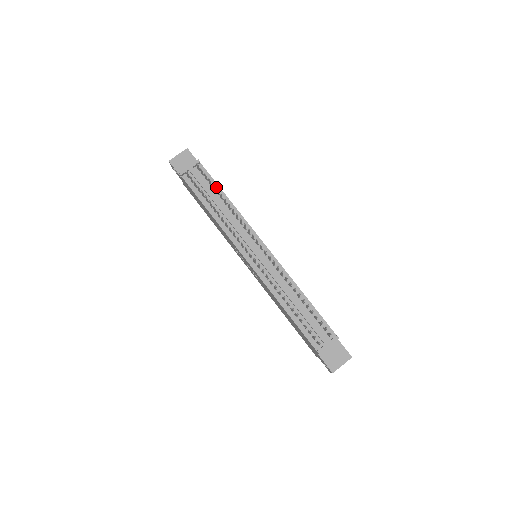
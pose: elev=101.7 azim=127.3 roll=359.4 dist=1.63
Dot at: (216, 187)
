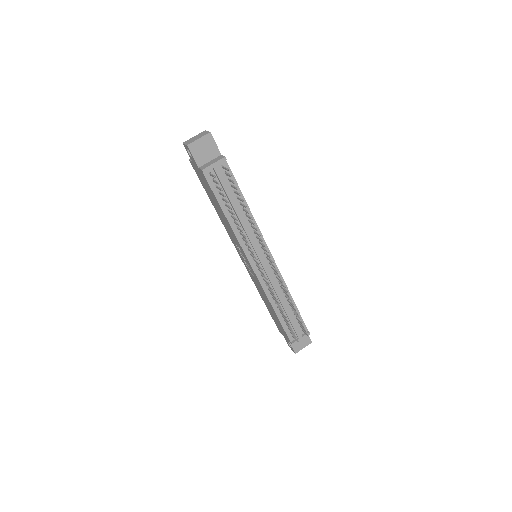
Dot at: (237, 190)
